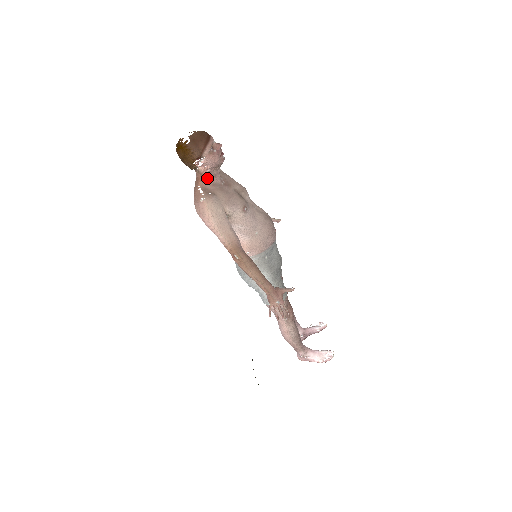
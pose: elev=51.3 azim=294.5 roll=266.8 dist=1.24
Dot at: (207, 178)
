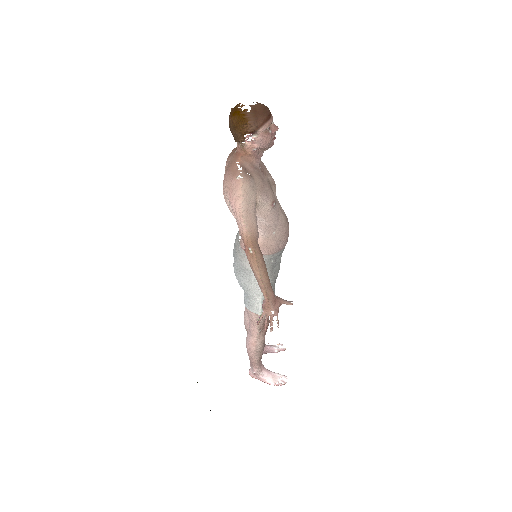
Dot at: (249, 157)
